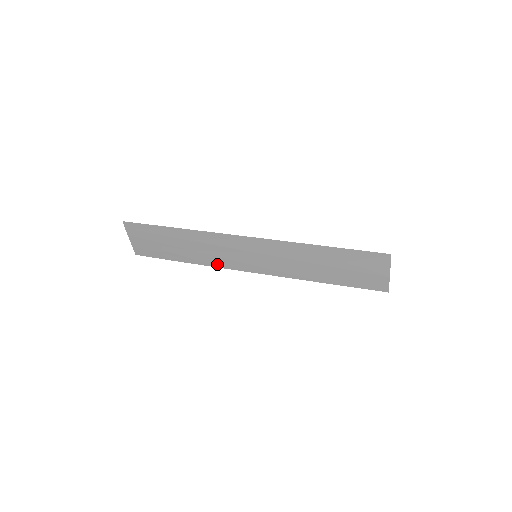
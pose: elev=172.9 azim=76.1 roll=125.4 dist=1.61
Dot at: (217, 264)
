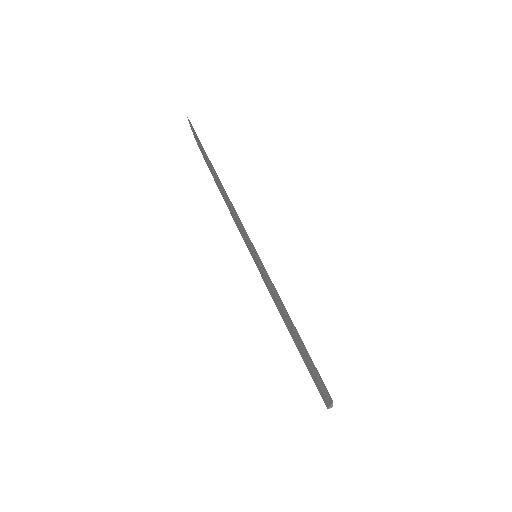
Dot at: occluded
